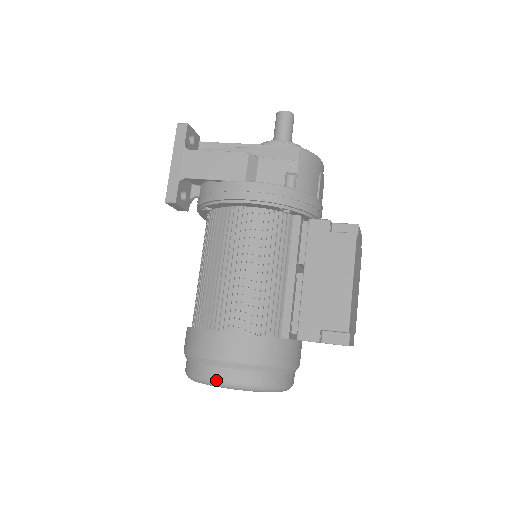
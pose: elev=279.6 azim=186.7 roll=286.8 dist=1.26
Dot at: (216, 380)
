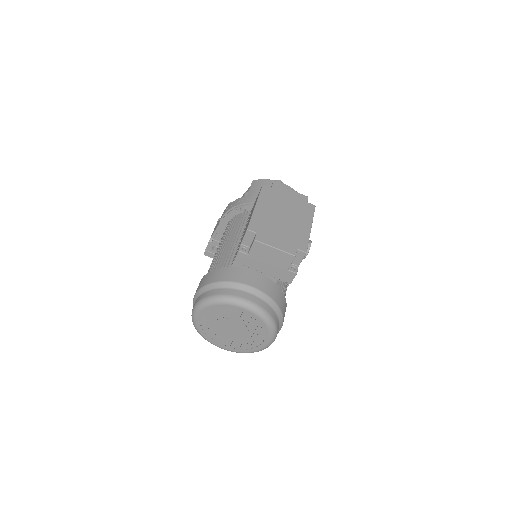
Dot at: (192, 311)
